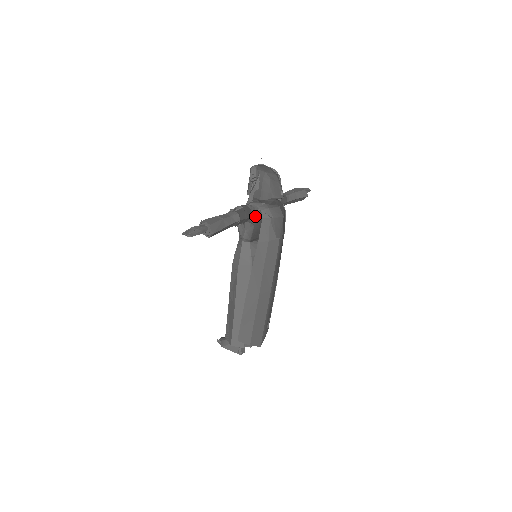
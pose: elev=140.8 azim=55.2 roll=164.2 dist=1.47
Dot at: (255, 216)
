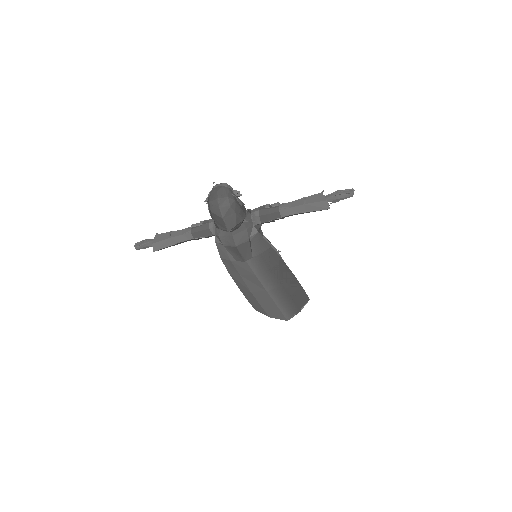
Dot at: occluded
